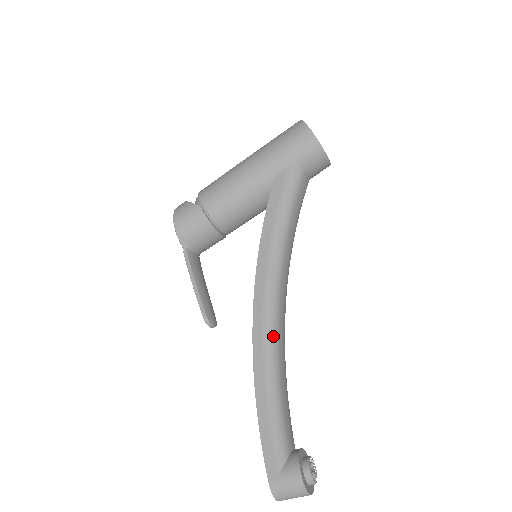
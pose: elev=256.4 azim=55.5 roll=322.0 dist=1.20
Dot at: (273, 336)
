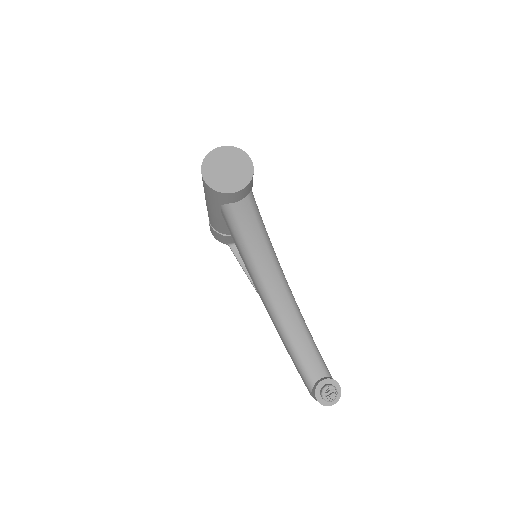
Dot at: (278, 322)
